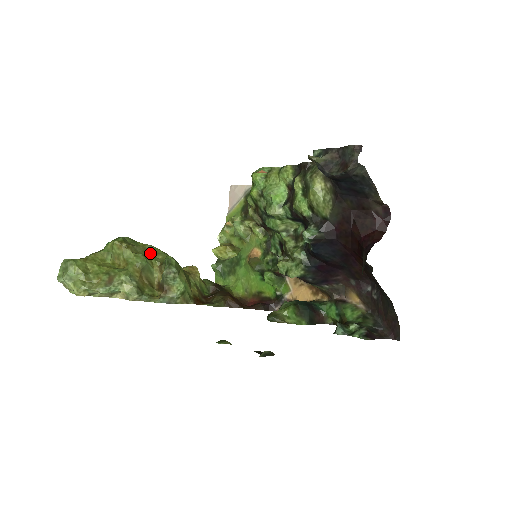
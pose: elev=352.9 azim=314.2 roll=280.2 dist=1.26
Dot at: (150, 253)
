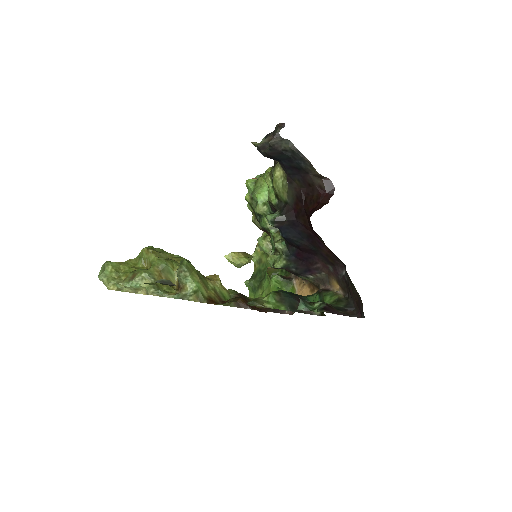
Dot at: (174, 260)
